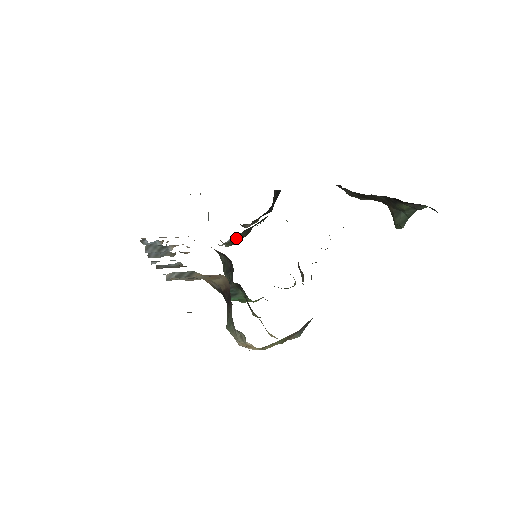
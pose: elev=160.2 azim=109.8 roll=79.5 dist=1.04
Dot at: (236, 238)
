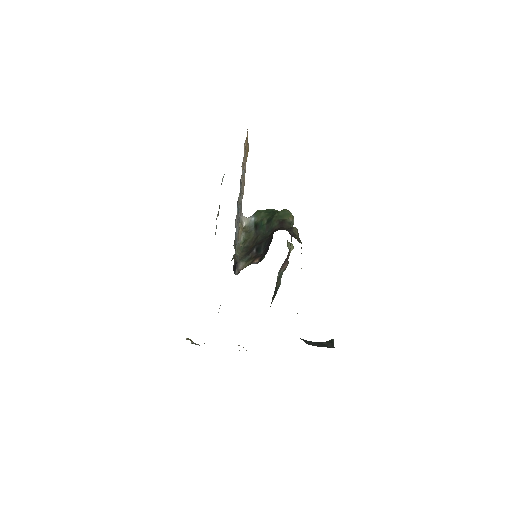
Dot at: (251, 232)
